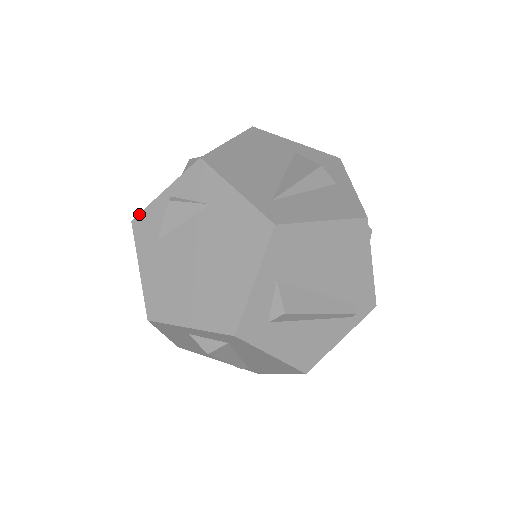
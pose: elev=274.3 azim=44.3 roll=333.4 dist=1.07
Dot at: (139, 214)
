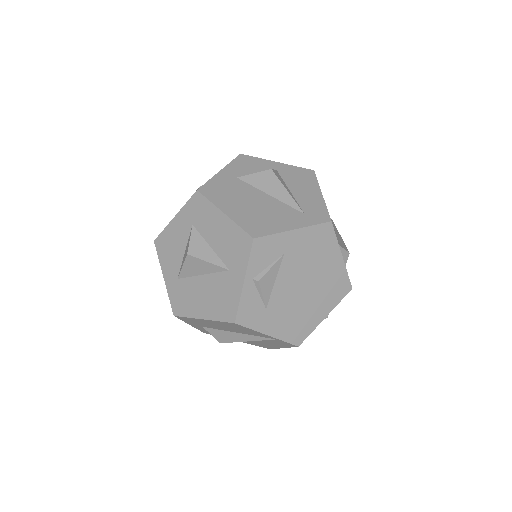
Dot at: (237, 313)
